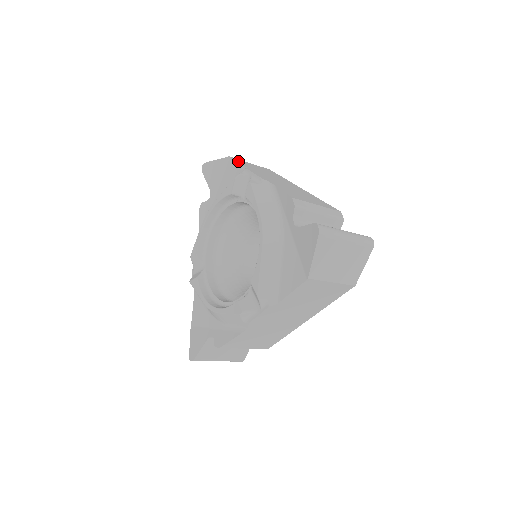
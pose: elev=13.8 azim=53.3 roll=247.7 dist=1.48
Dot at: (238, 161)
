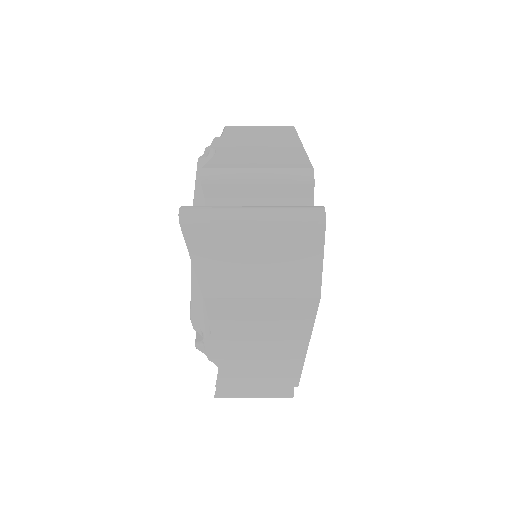
Dot at: (227, 130)
